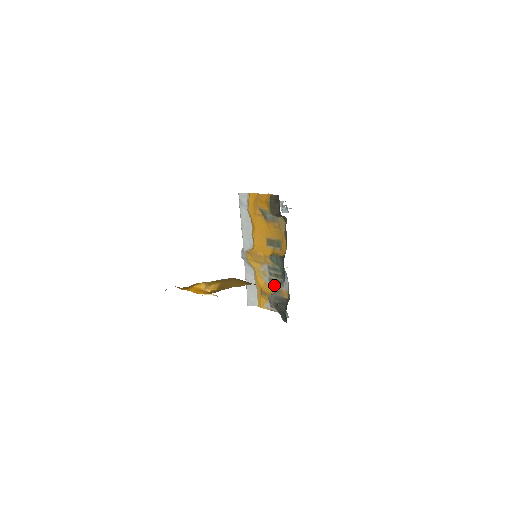
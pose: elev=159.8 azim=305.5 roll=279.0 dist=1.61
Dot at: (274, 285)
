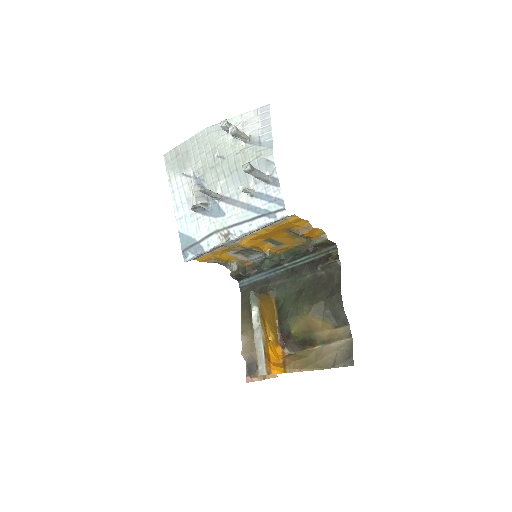
Dot at: (238, 256)
